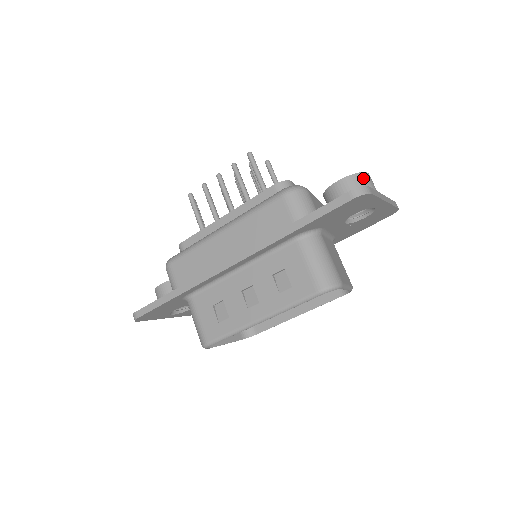
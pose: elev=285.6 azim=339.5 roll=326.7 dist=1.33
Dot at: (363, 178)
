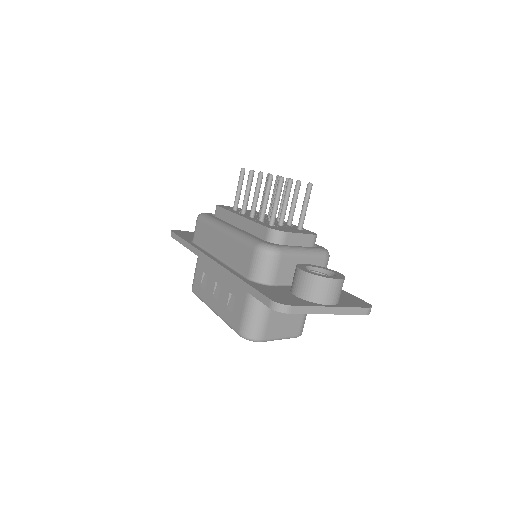
Dot at: (322, 283)
